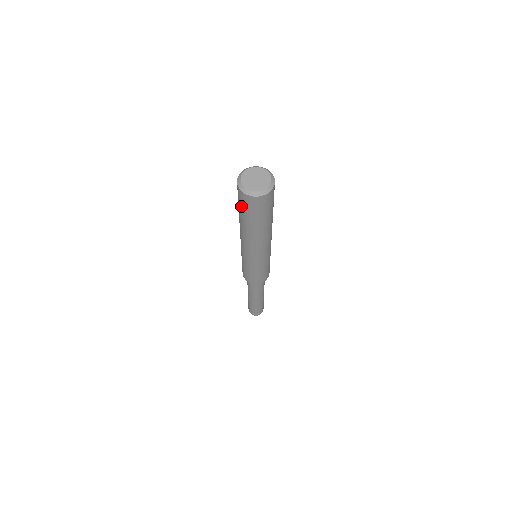
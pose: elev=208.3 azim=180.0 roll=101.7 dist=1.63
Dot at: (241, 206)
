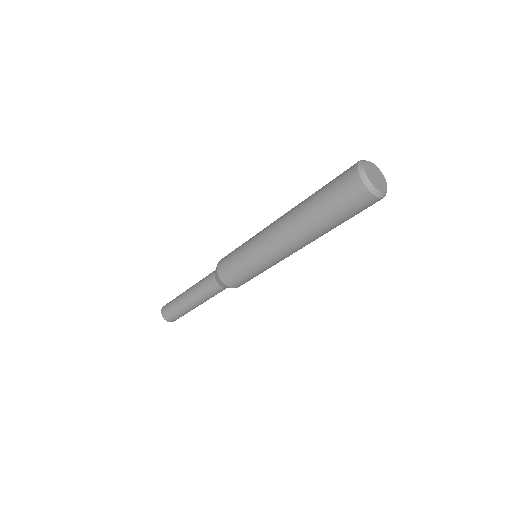
Dot at: (334, 188)
